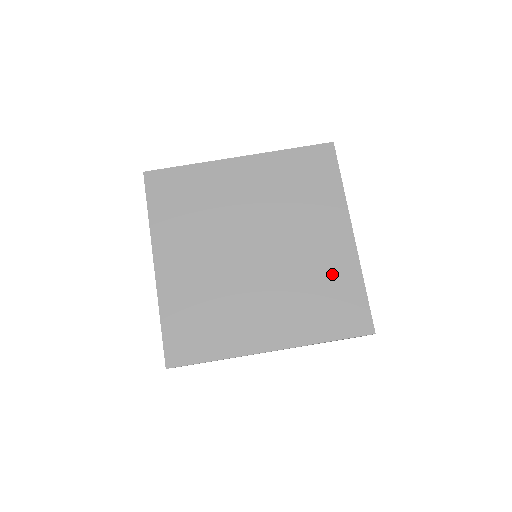
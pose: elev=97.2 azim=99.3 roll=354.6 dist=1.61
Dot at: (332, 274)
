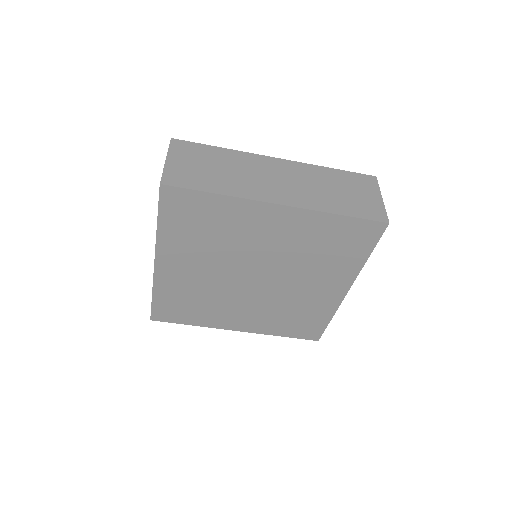
Dot at: (311, 308)
